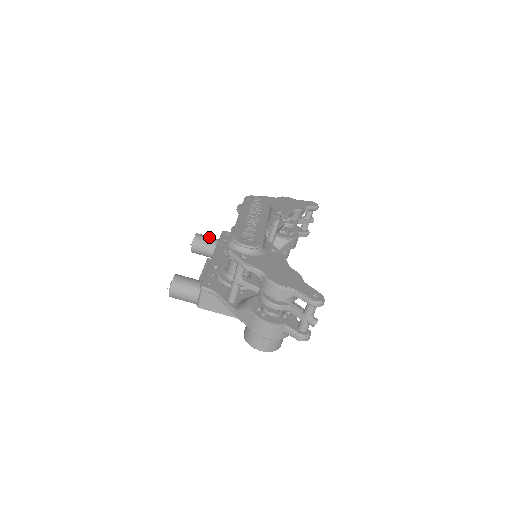
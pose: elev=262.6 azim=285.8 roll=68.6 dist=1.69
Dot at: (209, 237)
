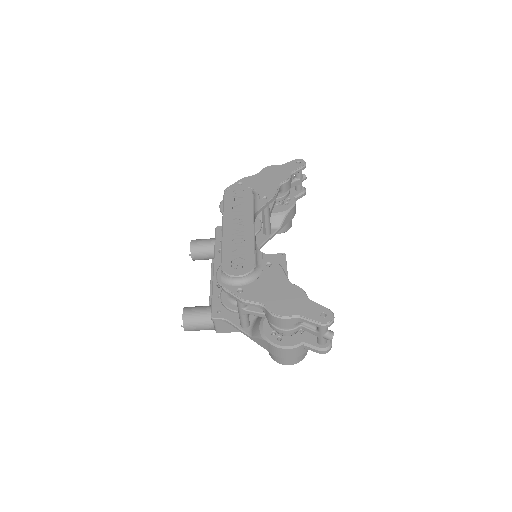
Dot at: (205, 241)
